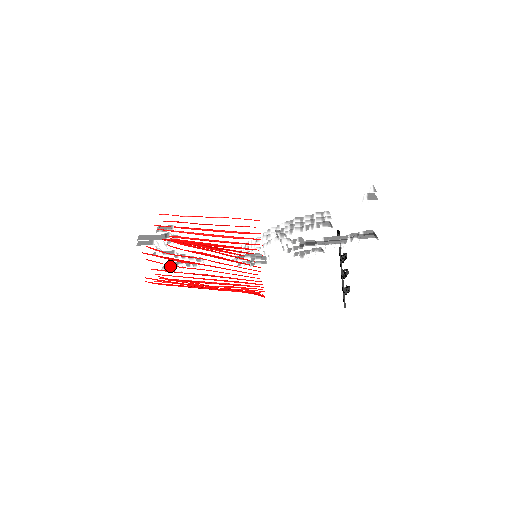
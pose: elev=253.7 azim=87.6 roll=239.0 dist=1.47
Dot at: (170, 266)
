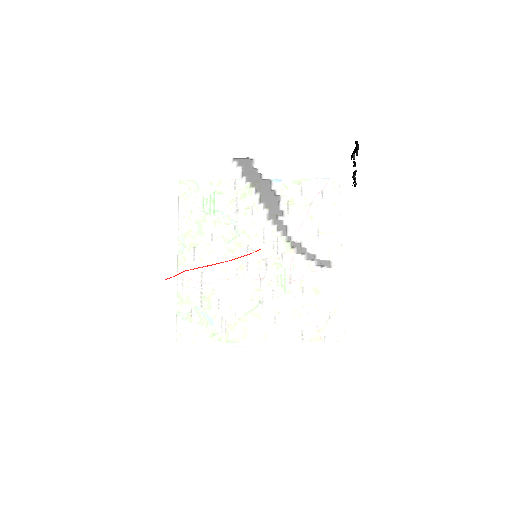
Dot at: occluded
